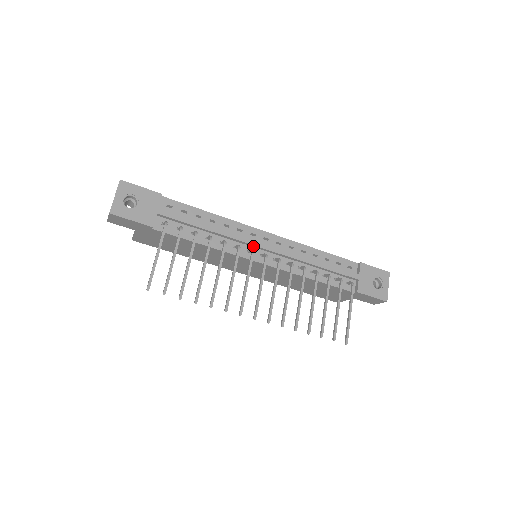
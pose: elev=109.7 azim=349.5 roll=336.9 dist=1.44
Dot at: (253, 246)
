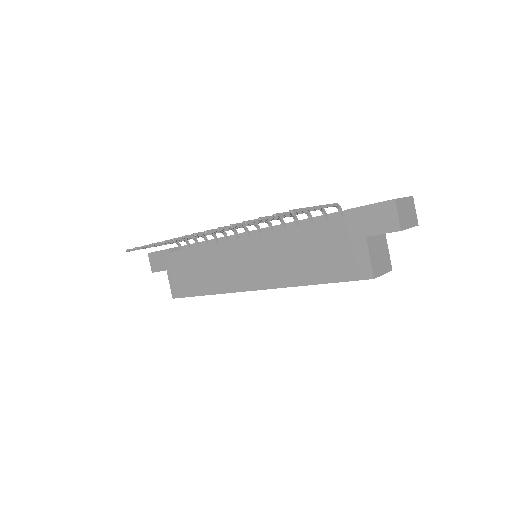
Dot at: (243, 236)
